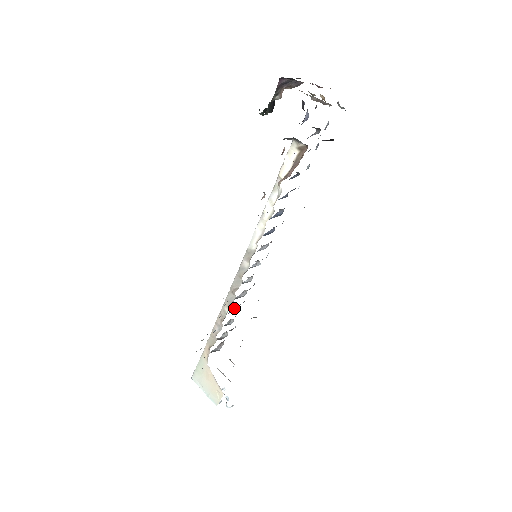
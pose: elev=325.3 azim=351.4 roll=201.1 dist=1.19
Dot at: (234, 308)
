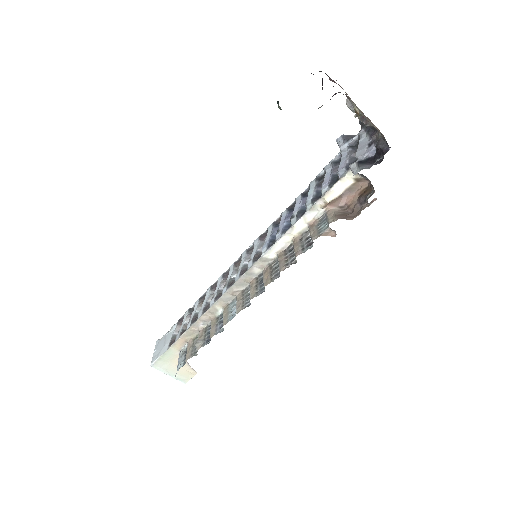
Dot at: (210, 298)
